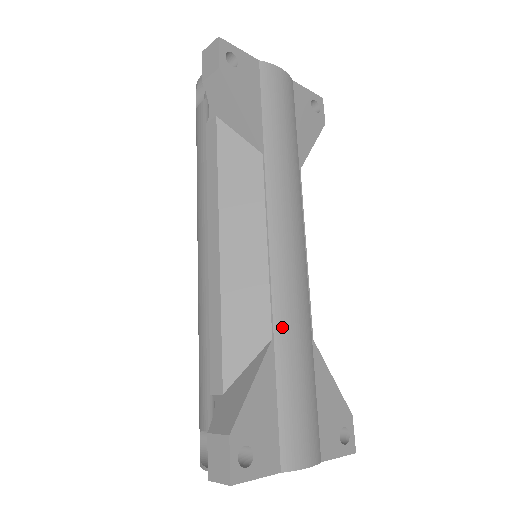
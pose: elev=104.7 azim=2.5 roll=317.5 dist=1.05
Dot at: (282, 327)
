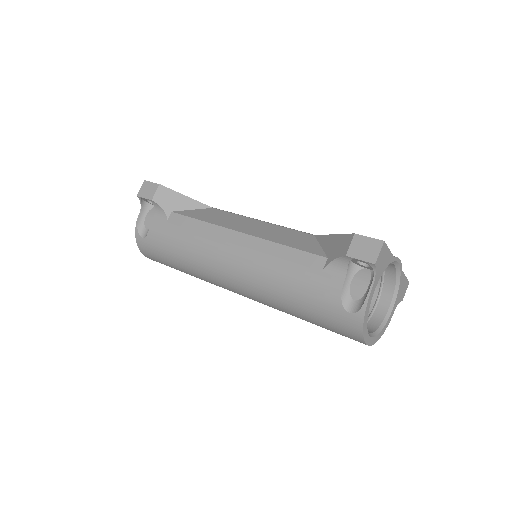
Dot at: occluded
